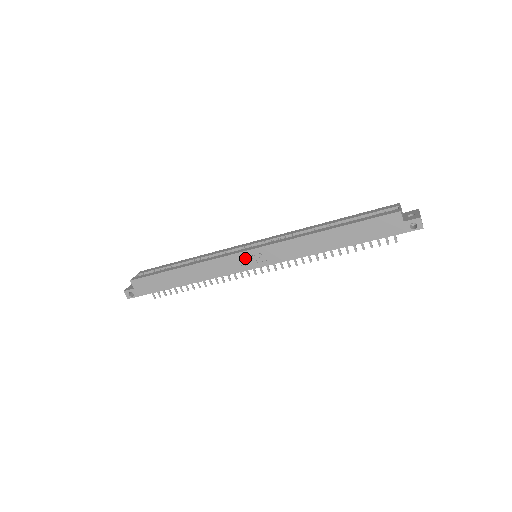
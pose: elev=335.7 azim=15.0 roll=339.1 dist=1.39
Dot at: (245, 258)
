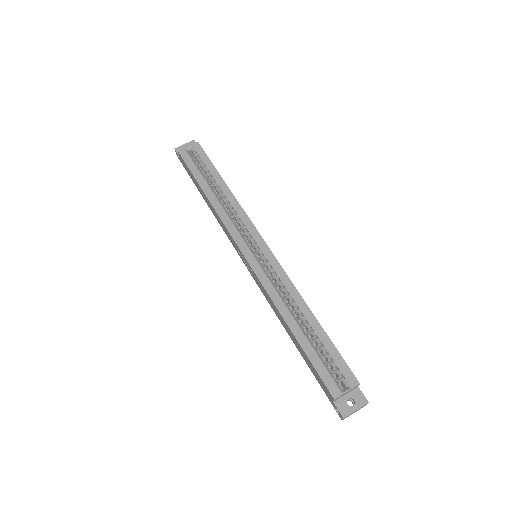
Dot at: (241, 254)
